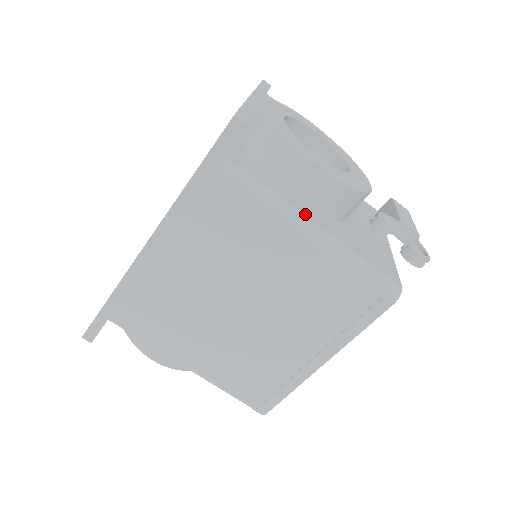
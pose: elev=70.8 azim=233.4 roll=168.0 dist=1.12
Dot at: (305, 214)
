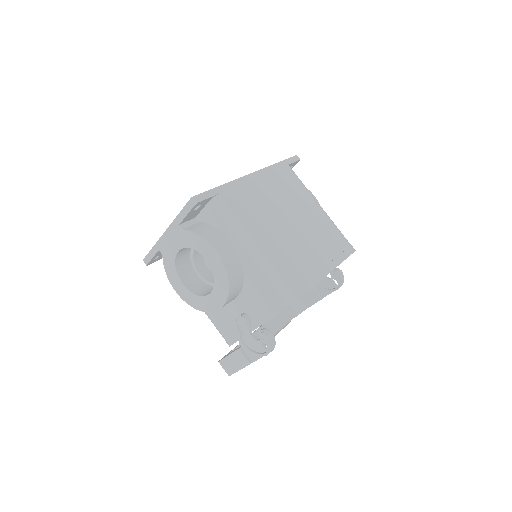
Dot at: occluded
